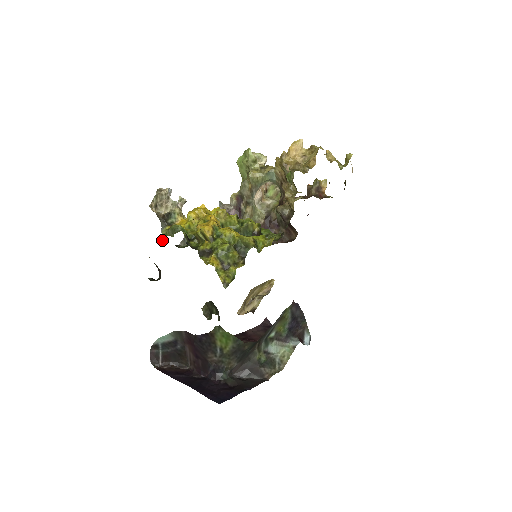
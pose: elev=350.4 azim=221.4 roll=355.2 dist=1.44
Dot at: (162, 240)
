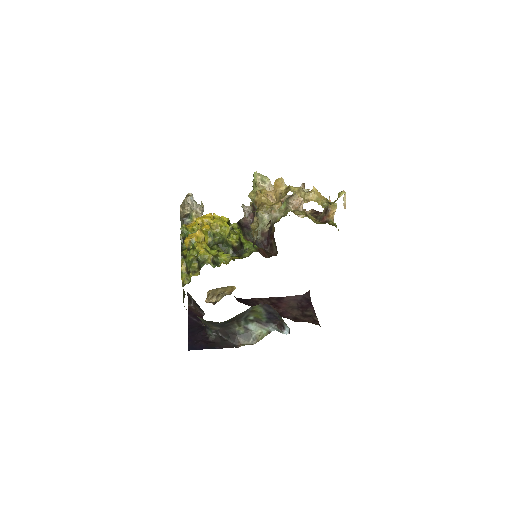
Dot at: occluded
